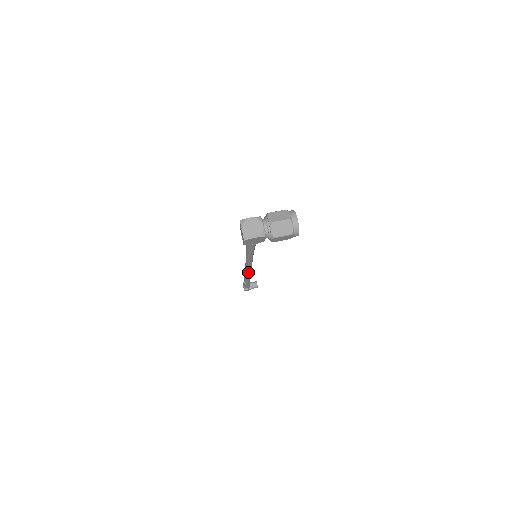
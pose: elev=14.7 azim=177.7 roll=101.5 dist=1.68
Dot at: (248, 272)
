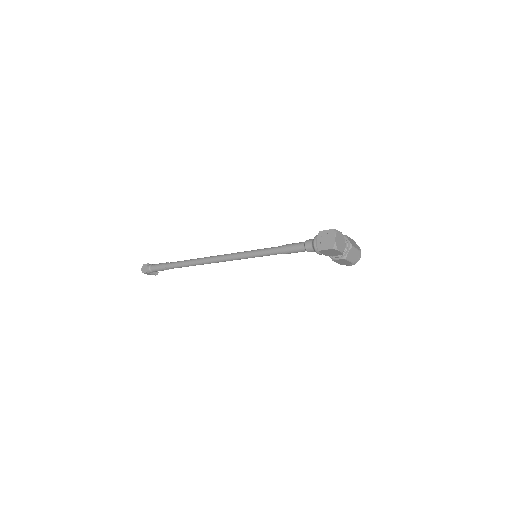
Dot at: (210, 263)
